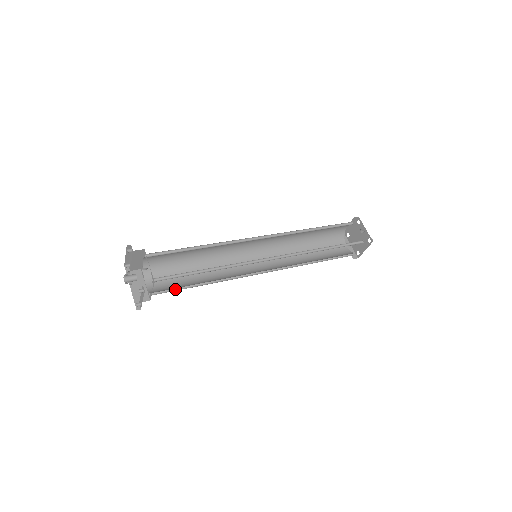
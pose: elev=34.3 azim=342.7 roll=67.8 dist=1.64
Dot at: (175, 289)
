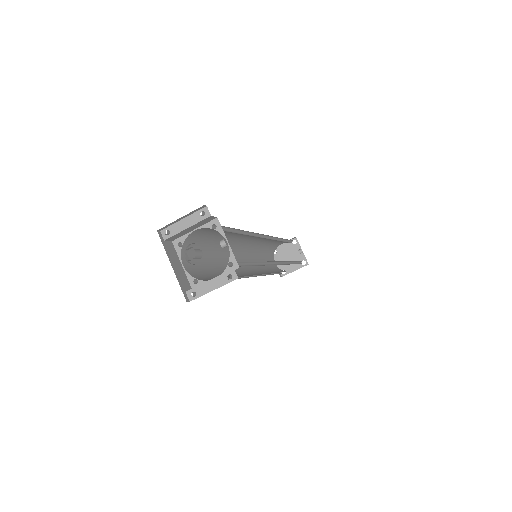
Dot at: occluded
